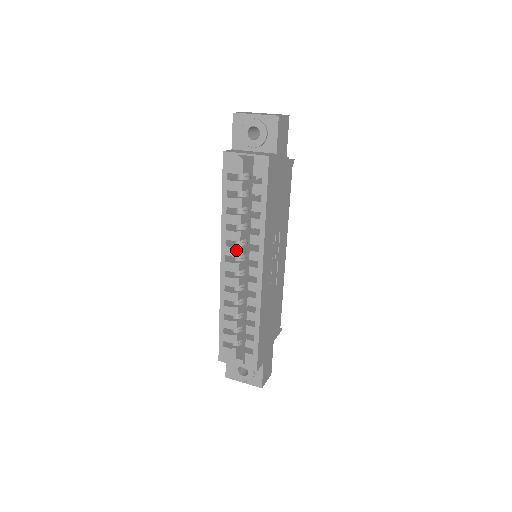
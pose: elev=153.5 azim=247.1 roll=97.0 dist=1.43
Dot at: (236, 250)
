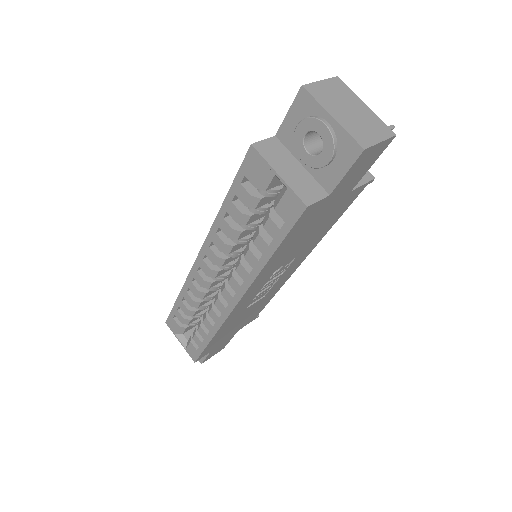
Dot at: (219, 260)
